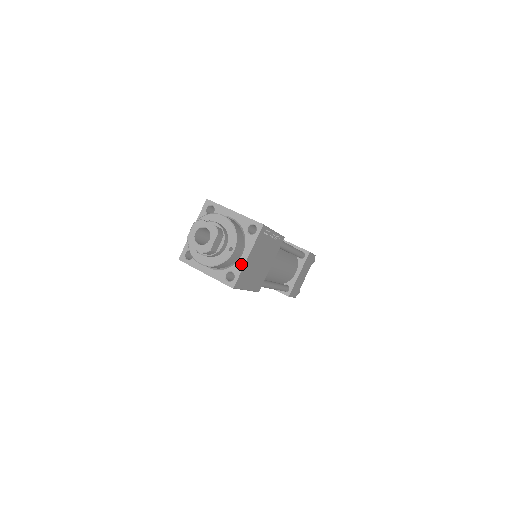
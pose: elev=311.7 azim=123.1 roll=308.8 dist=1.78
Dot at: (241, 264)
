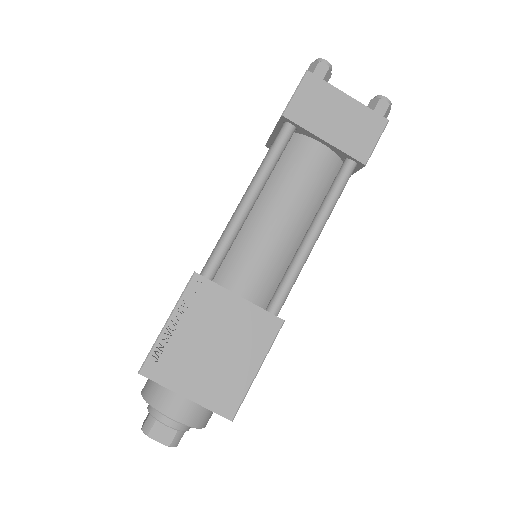
Dot at: occluded
